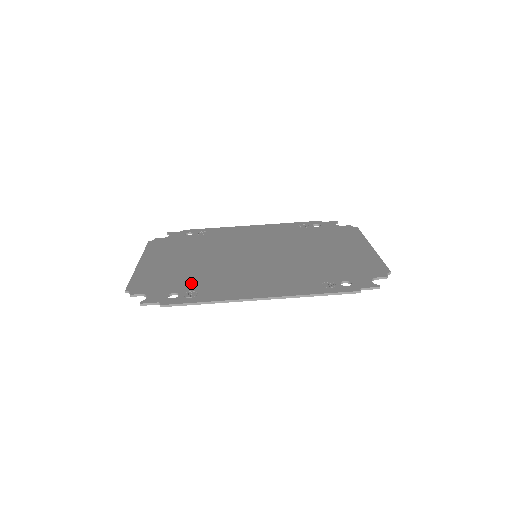
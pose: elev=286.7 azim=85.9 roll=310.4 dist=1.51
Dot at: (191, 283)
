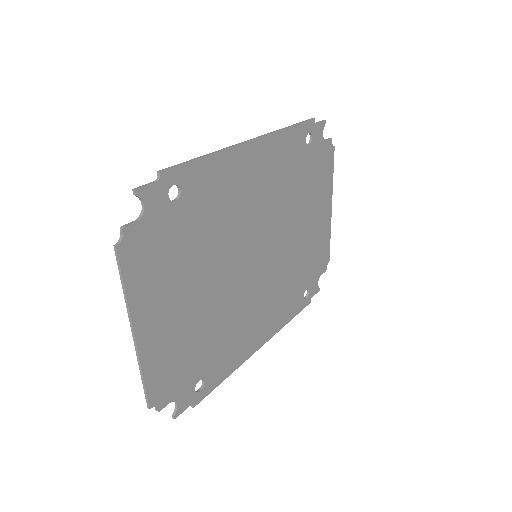
Dot at: (192, 218)
